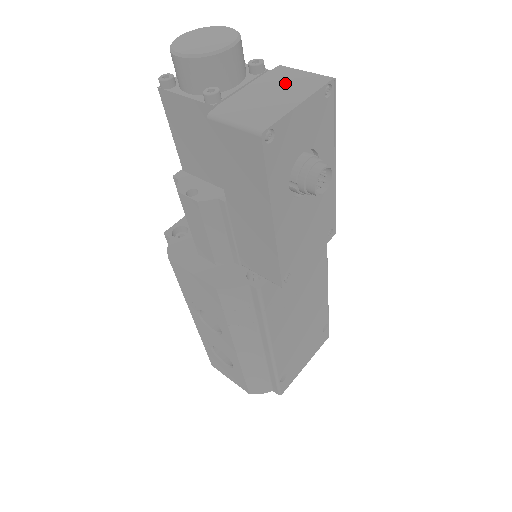
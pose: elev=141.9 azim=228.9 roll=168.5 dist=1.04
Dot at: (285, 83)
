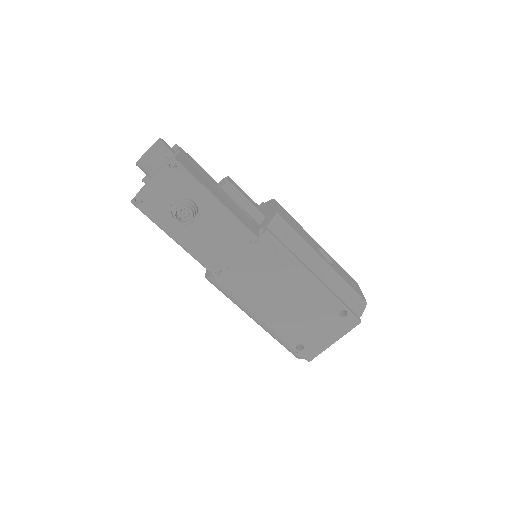
Dot at: occluded
